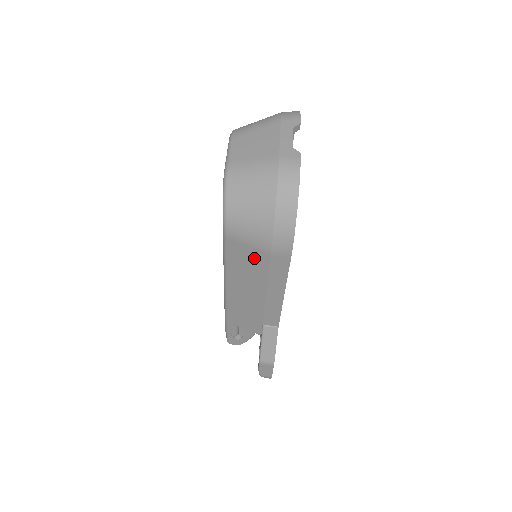
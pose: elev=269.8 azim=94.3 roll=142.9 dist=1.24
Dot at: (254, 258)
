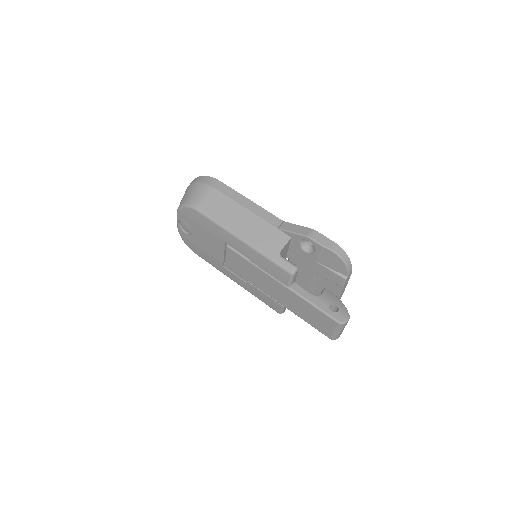
Dot at: (215, 199)
